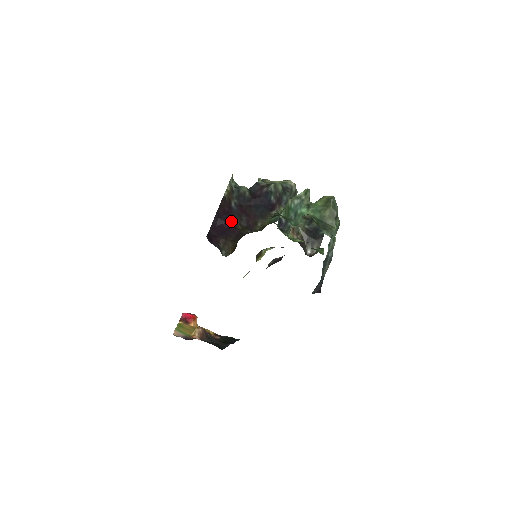
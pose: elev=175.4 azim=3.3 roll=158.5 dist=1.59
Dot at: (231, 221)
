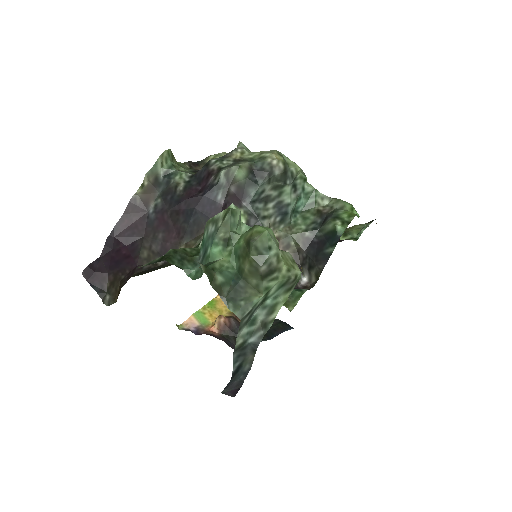
Dot at: (136, 242)
